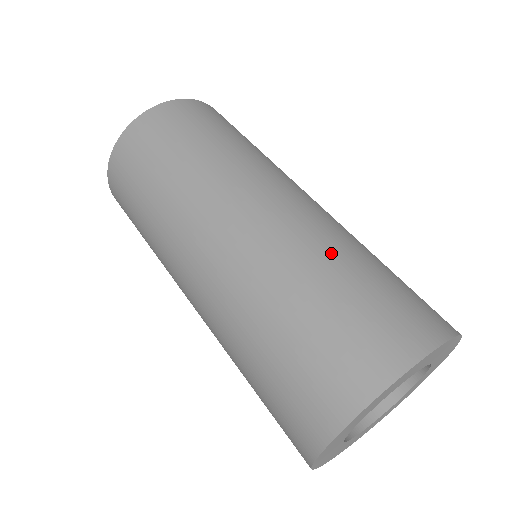
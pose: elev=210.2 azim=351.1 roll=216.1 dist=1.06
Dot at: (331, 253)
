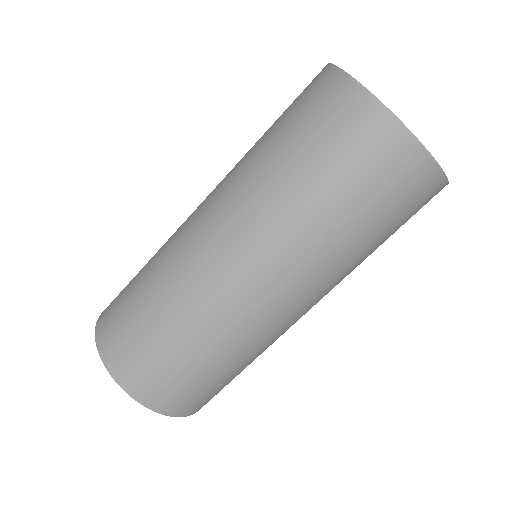
Dot at: occluded
